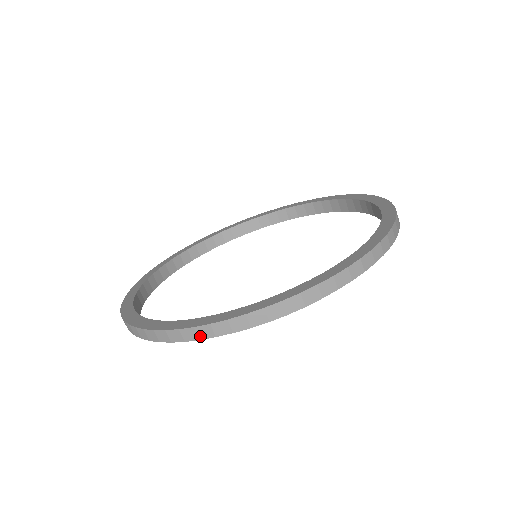
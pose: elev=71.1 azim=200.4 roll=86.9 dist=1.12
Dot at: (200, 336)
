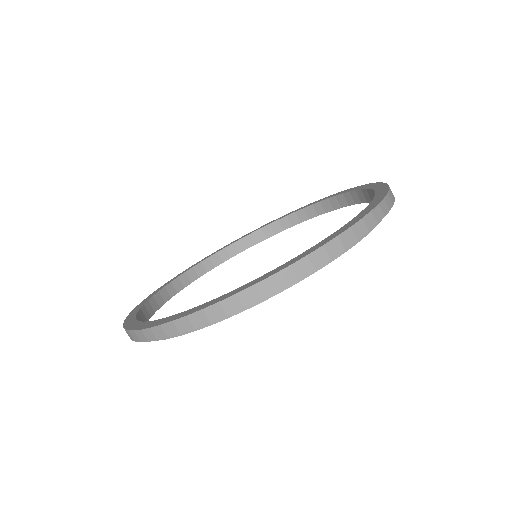
Dot at: (140, 339)
